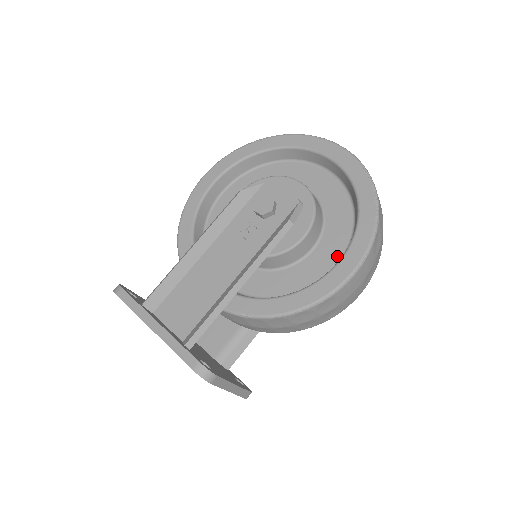
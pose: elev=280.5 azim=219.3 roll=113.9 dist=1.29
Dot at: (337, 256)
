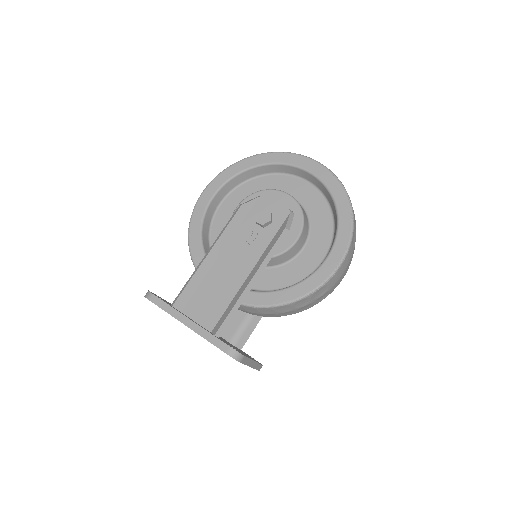
Dot at: (323, 252)
